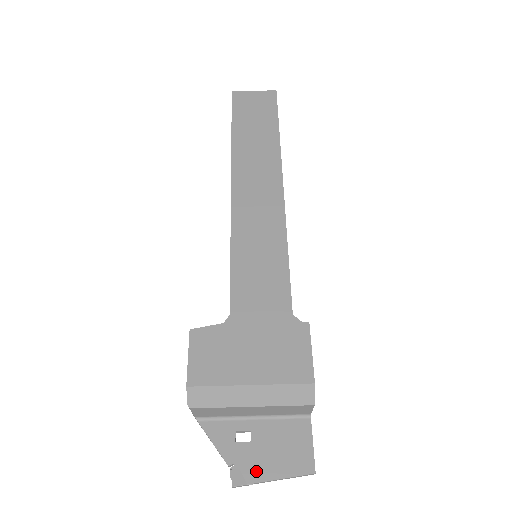
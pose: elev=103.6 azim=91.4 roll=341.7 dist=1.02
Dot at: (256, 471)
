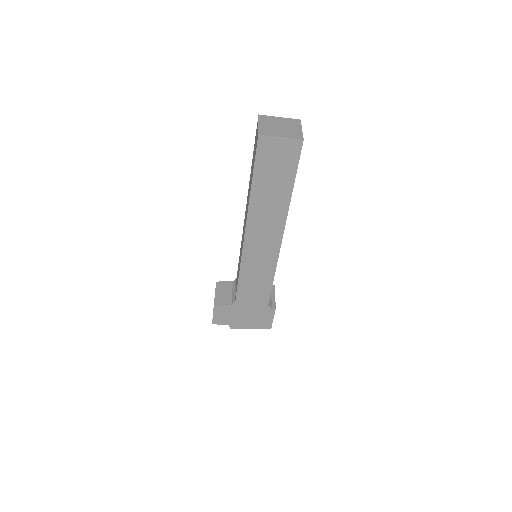
Dot at: occluded
